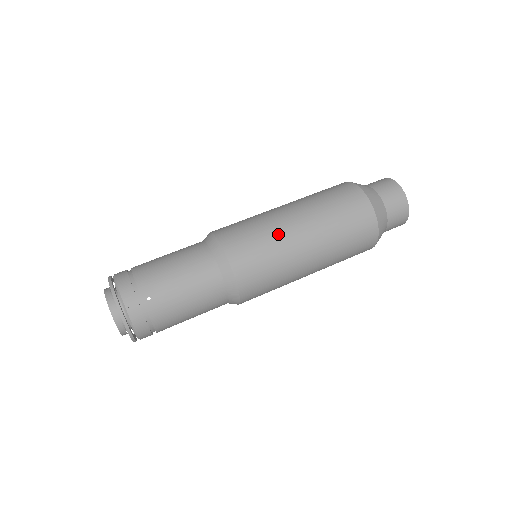
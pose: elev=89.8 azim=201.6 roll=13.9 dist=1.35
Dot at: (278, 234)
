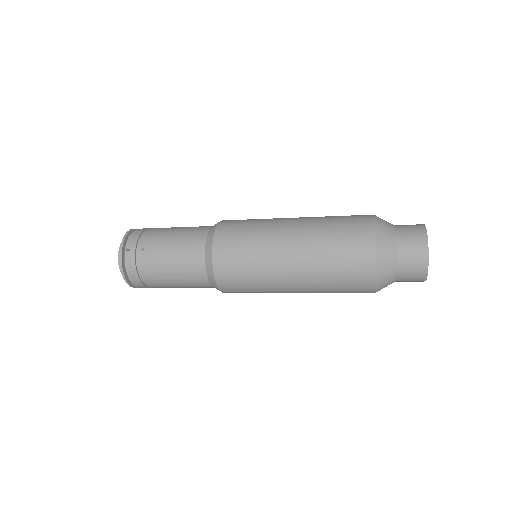
Dot at: (267, 234)
